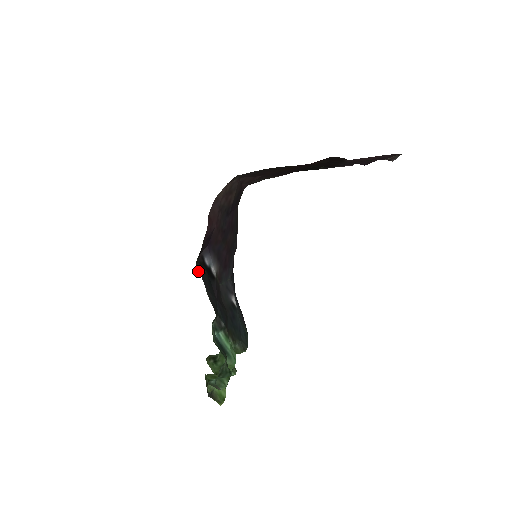
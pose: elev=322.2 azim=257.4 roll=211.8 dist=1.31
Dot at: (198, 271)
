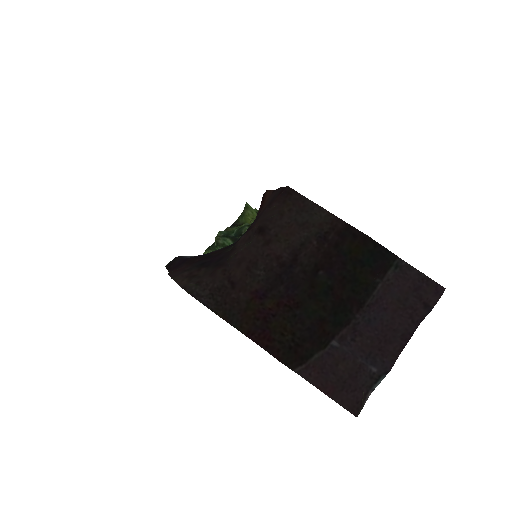
Dot at: occluded
